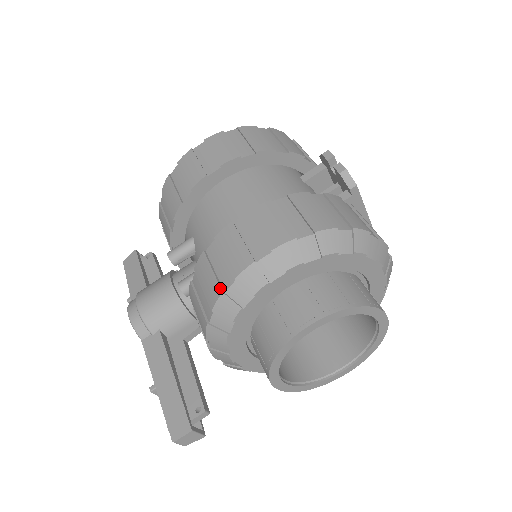
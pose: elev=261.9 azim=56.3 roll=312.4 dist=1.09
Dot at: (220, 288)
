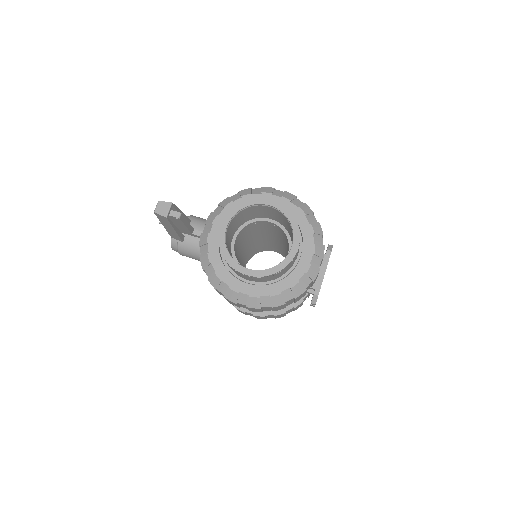
Dot at: (251, 189)
